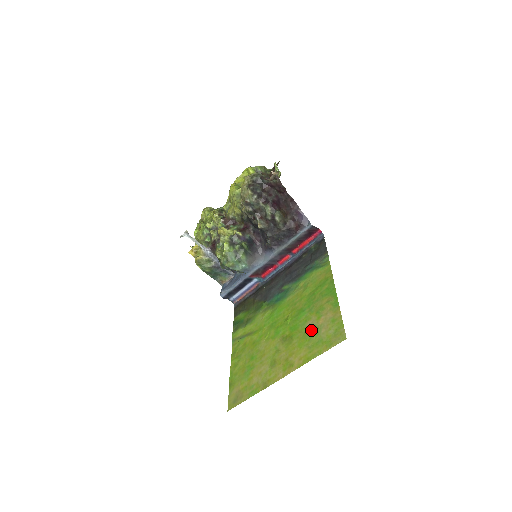
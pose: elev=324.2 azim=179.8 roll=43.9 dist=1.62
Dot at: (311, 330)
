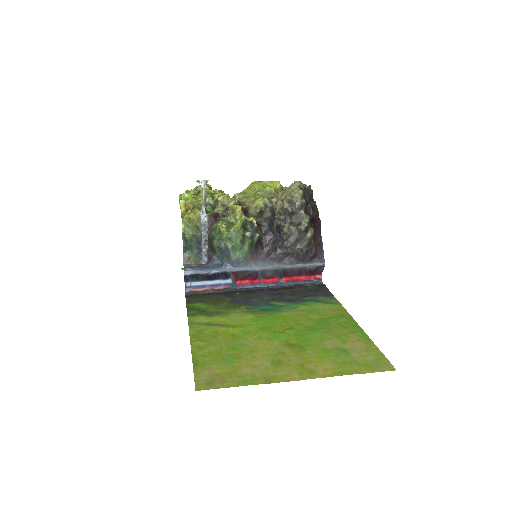
Dot at: (335, 349)
